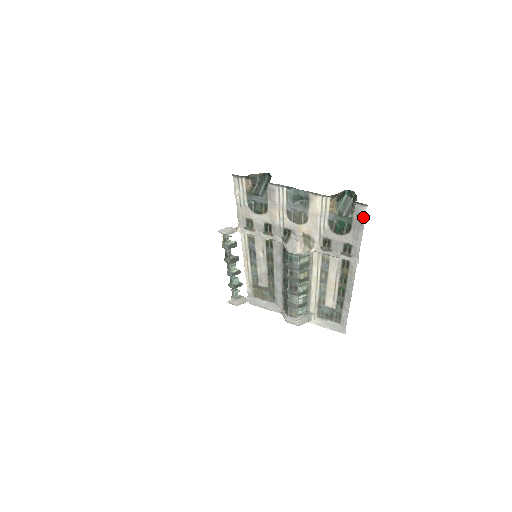
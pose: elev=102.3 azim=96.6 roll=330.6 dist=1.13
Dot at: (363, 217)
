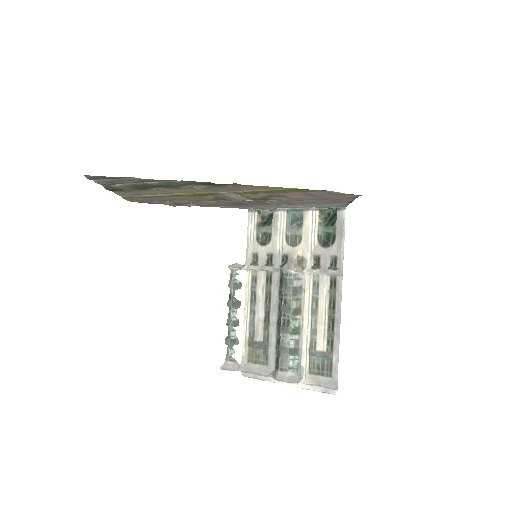
Dot at: (343, 221)
